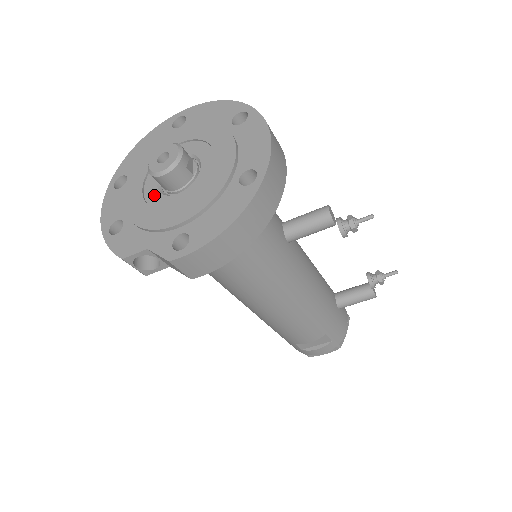
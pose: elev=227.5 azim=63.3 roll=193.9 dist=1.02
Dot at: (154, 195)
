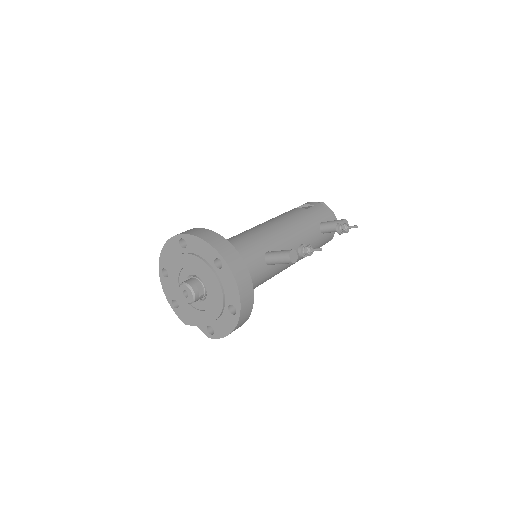
Dot at: occluded
